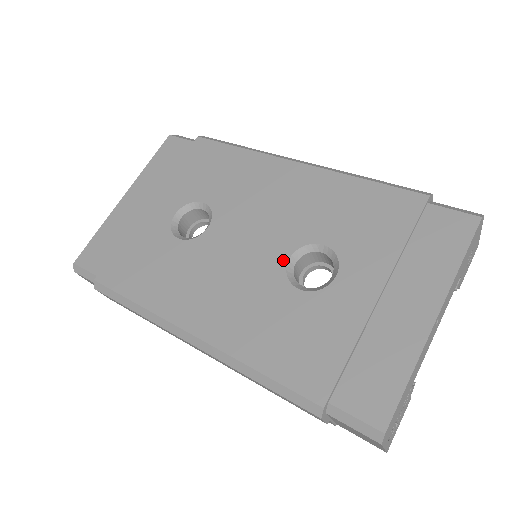
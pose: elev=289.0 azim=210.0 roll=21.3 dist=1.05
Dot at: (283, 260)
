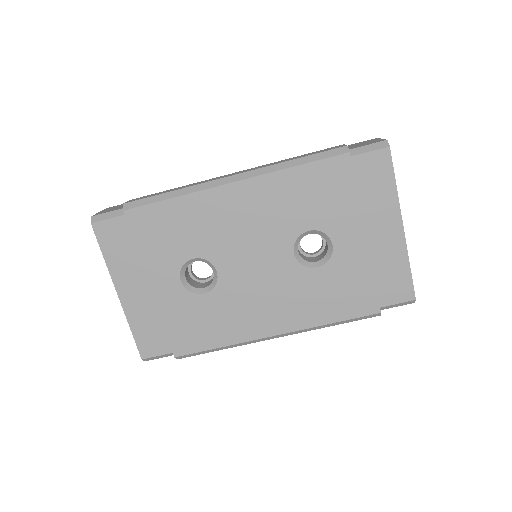
Dot at: (291, 258)
